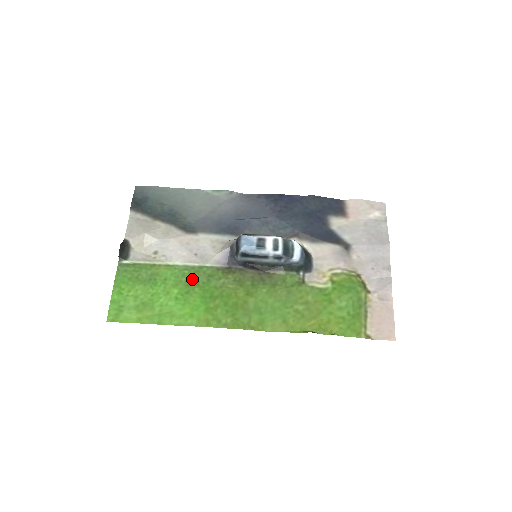
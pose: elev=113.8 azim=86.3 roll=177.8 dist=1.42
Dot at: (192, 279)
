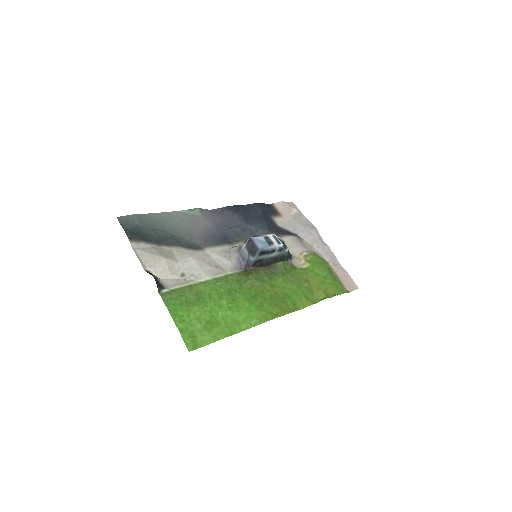
Dot at: (228, 288)
